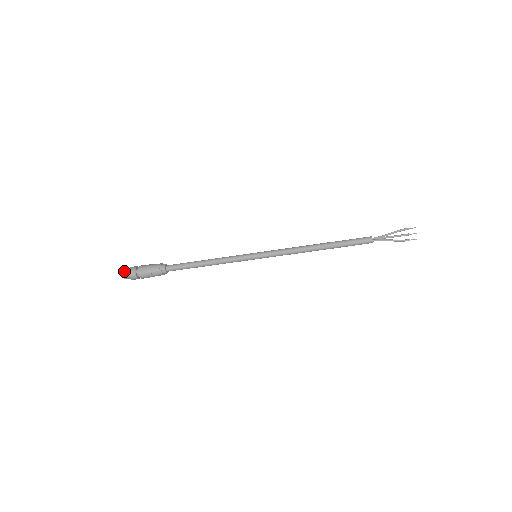
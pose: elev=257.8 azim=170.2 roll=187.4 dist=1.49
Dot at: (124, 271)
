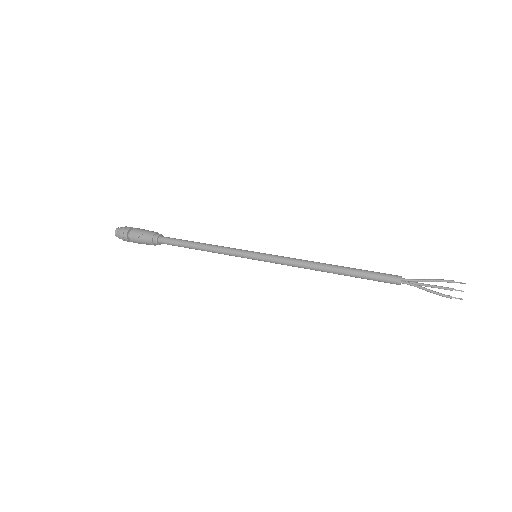
Dot at: (120, 227)
